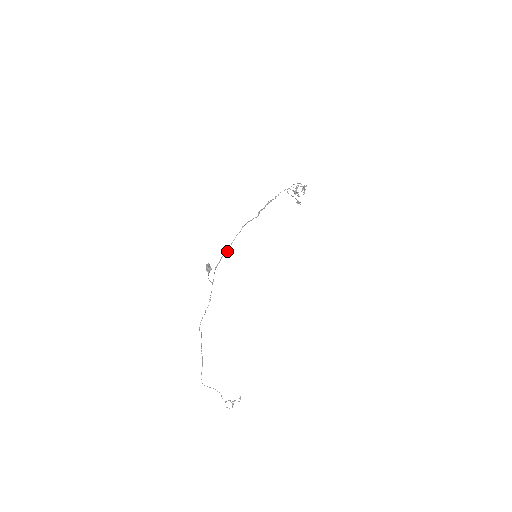
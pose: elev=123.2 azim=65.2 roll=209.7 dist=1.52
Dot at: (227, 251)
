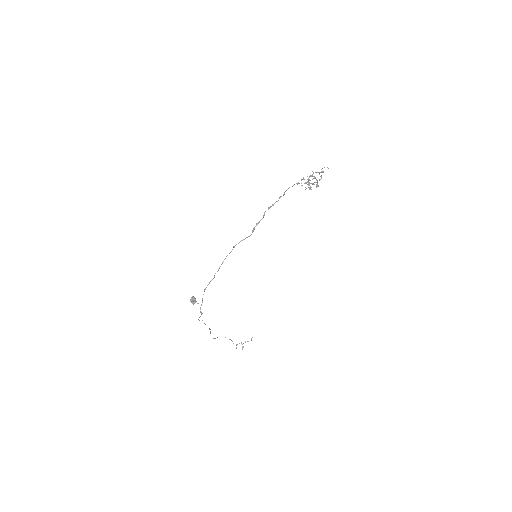
Dot at: (217, 271)
